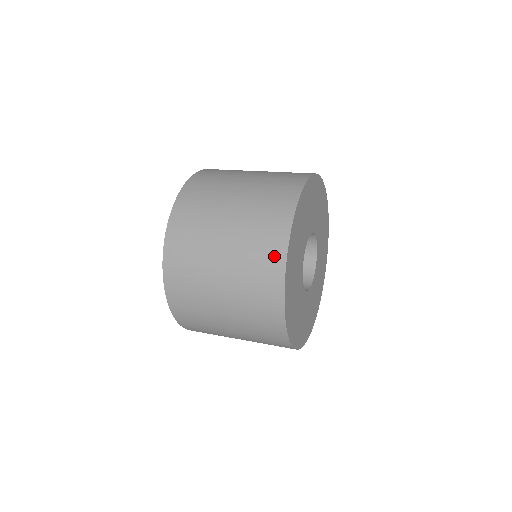
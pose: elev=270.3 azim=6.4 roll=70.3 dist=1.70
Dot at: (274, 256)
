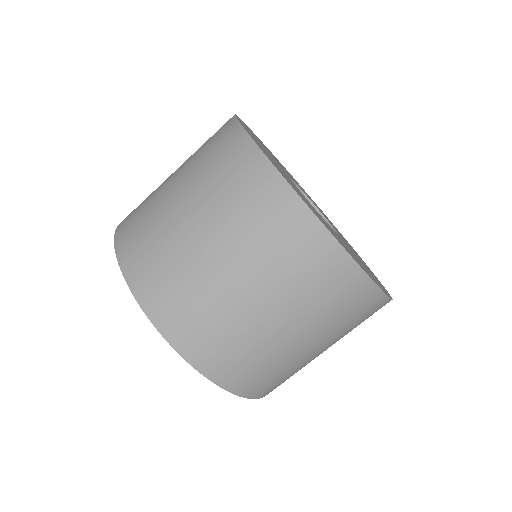
Dot at: (315, 246)
